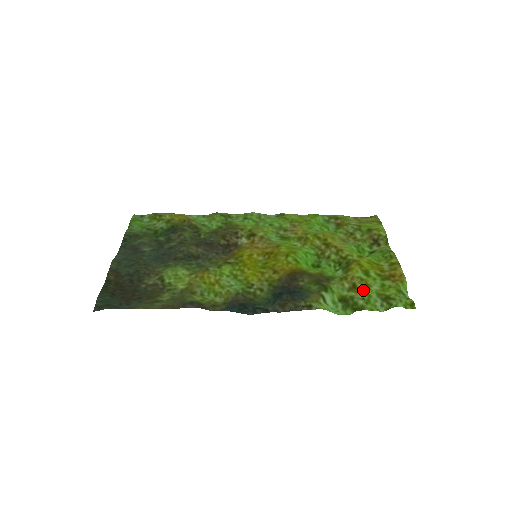
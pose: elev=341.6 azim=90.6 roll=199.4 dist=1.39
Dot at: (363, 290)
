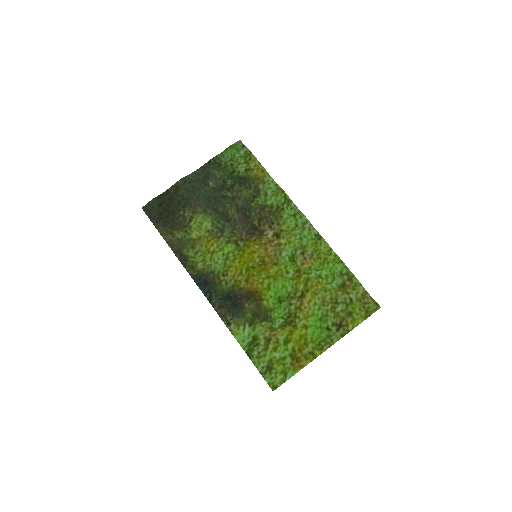
Dot at: (267, 348)
